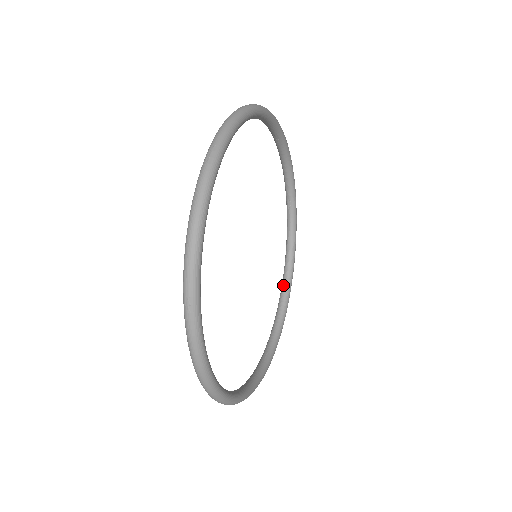
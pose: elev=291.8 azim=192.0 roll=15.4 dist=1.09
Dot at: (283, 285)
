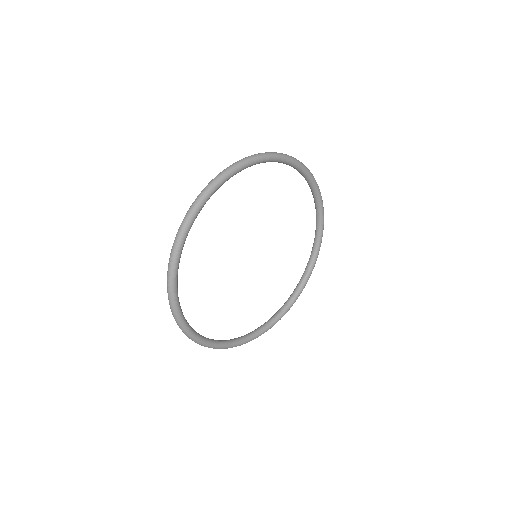
Dot at: (316, 214)
